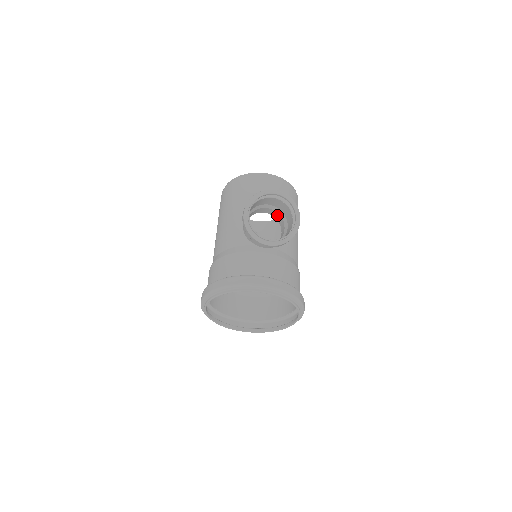
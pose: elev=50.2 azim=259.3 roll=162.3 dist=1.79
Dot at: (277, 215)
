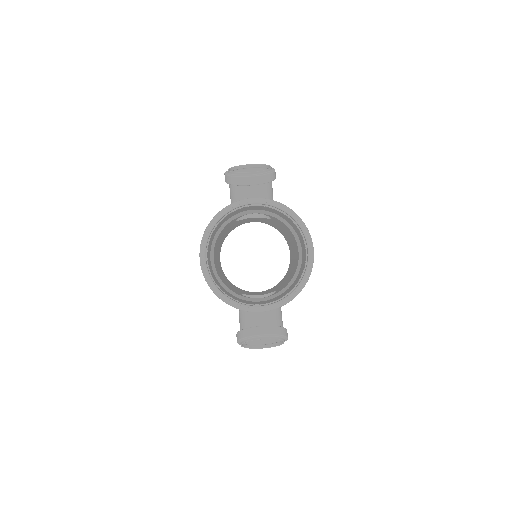
Dot at: occluded
